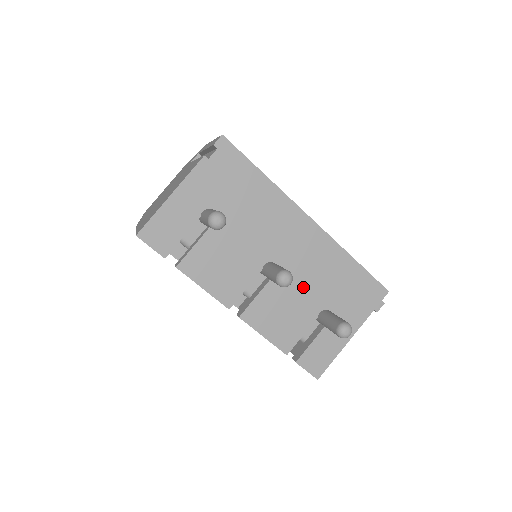
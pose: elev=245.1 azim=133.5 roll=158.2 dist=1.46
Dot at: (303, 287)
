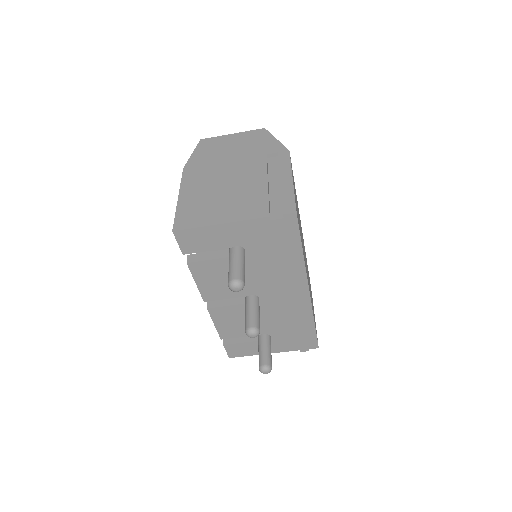
Dot at: (266, 318)
